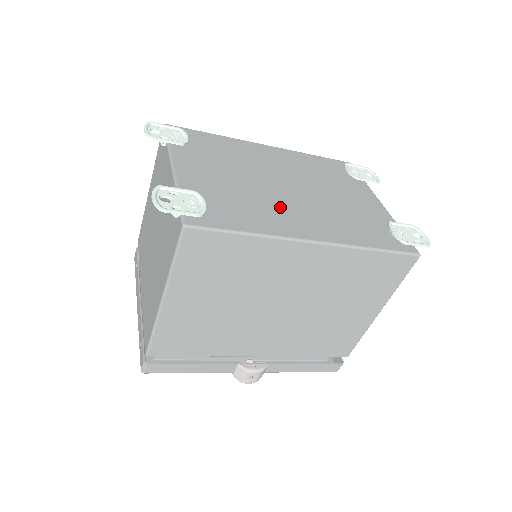
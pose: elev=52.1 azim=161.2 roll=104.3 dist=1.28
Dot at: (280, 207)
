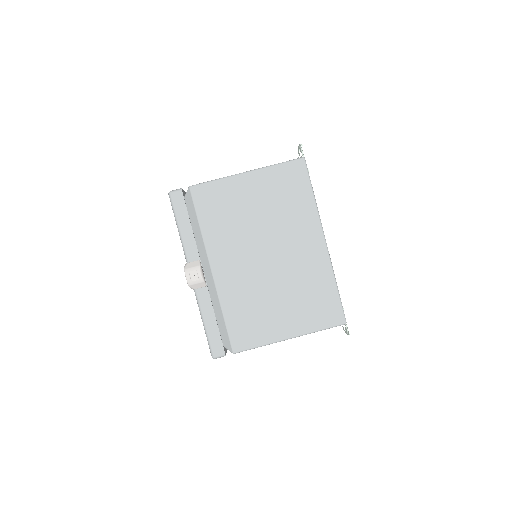
Dot at: occluded
